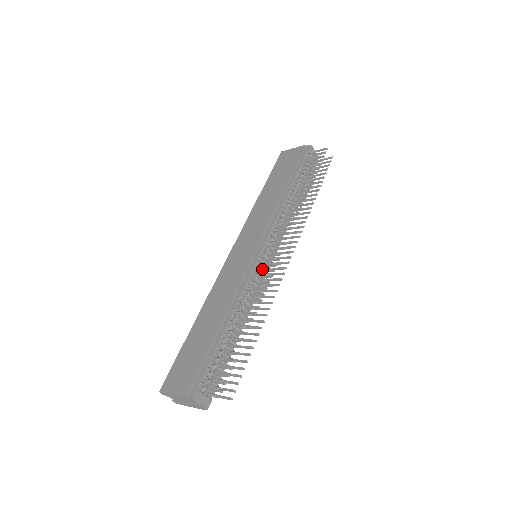
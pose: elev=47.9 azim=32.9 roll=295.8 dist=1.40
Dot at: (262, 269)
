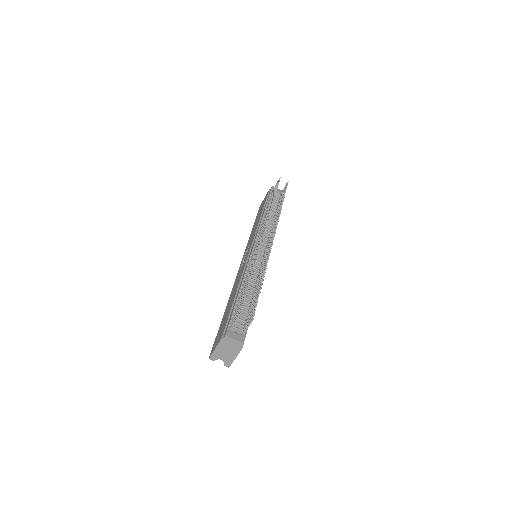
Dot at: (259, 256)
